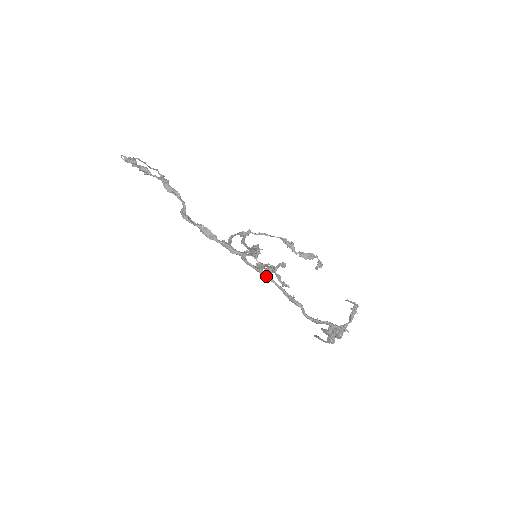
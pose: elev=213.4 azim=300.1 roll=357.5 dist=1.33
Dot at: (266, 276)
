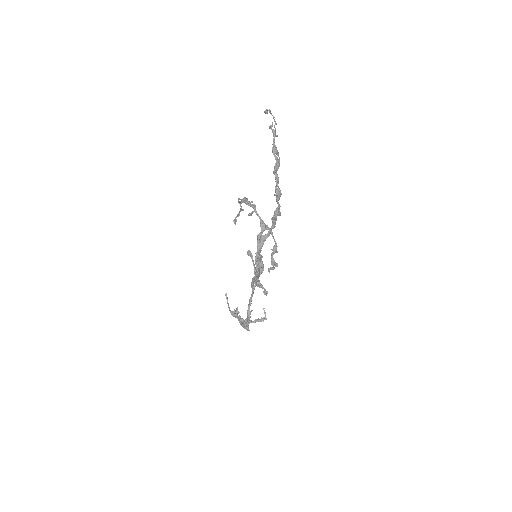
Dot at: (252, 293)
